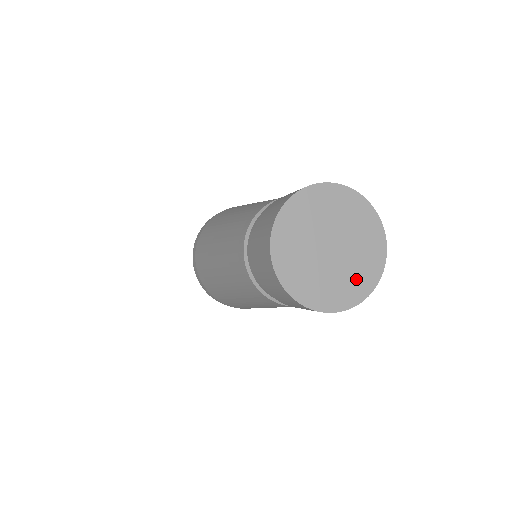
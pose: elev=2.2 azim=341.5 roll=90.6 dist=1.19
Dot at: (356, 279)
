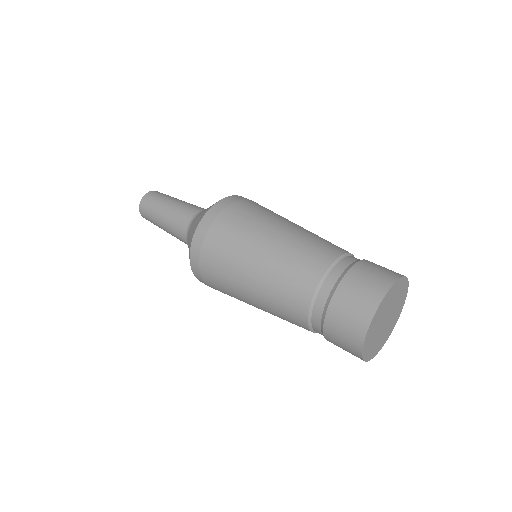
Dot at: (392, 323)
